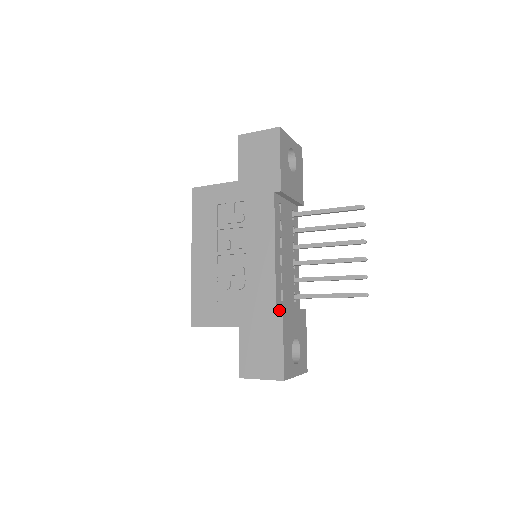
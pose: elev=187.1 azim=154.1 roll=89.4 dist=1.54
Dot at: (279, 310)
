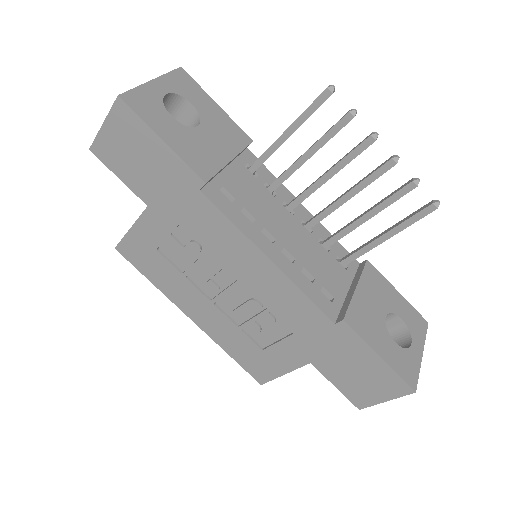
Dot at: (340, 324)
